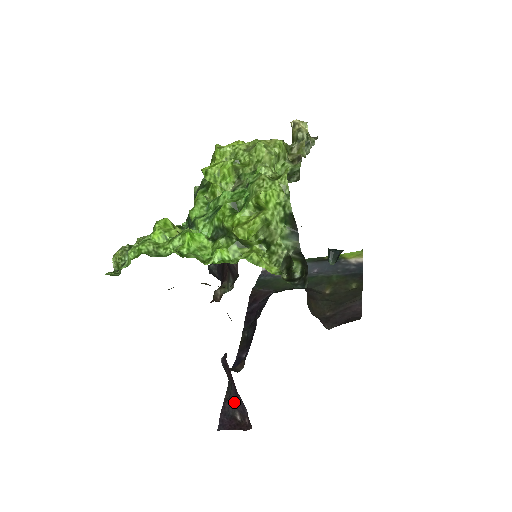
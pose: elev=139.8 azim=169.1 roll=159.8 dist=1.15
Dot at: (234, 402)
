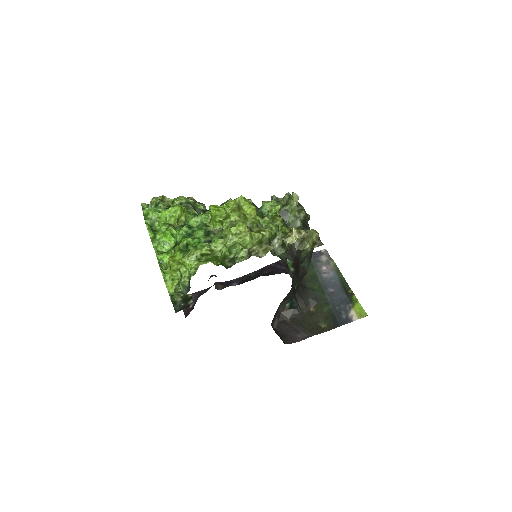
Dot at: occluded
